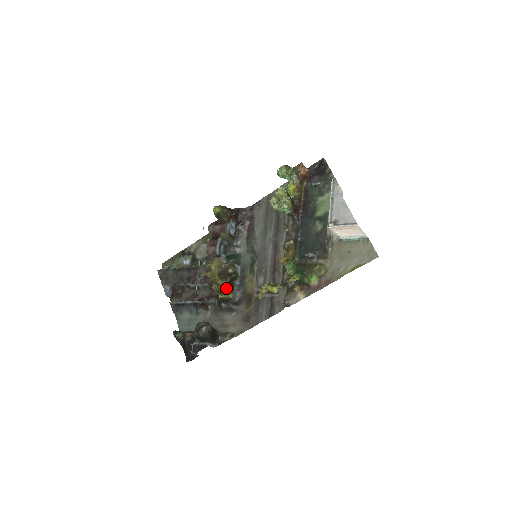
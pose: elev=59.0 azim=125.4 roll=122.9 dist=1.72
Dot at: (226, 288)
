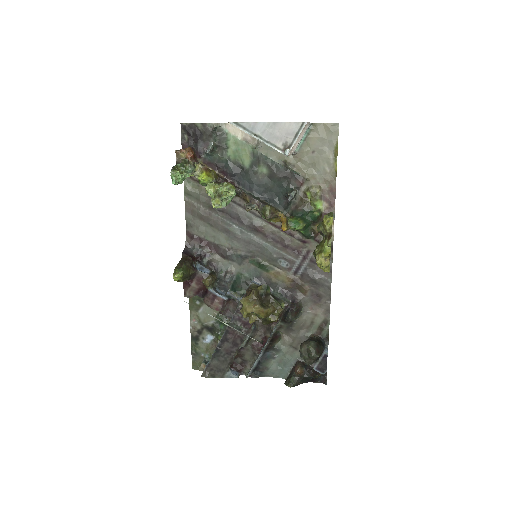
Dot at: (280, 305)
